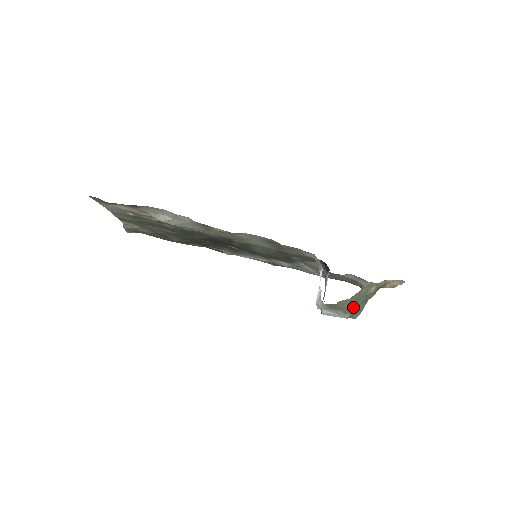
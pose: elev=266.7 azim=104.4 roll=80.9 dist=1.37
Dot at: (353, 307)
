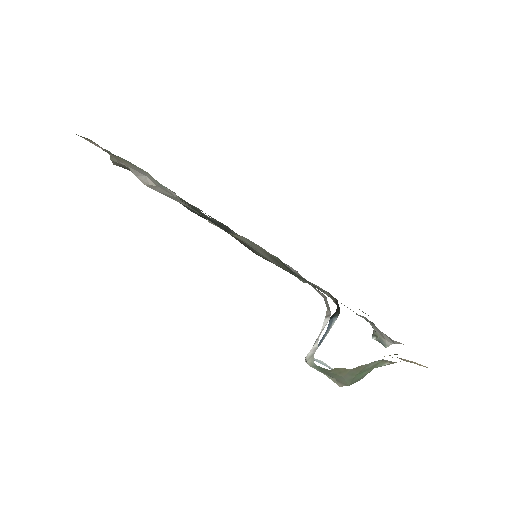
Dot at: (351, 379)
